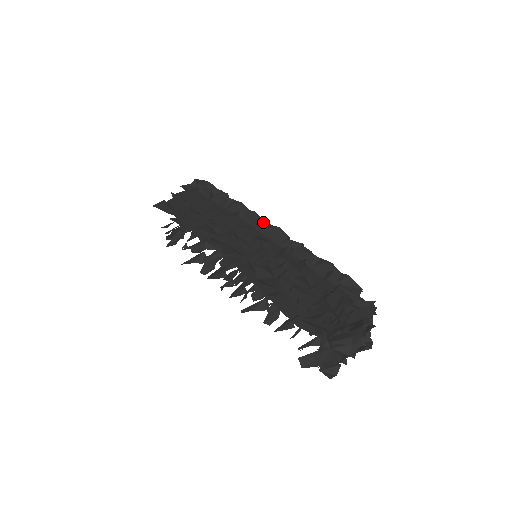
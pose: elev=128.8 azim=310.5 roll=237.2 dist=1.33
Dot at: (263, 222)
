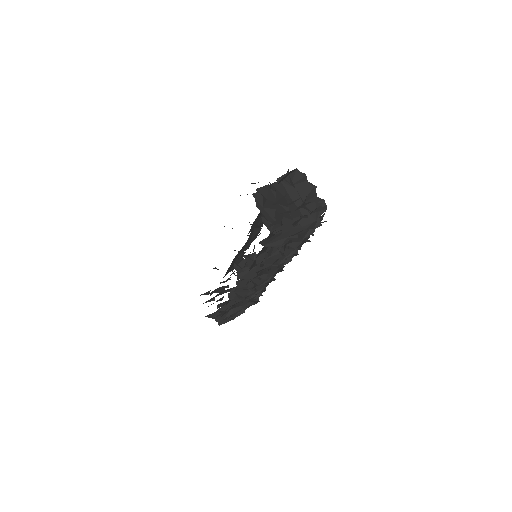
Dot at: occluded
